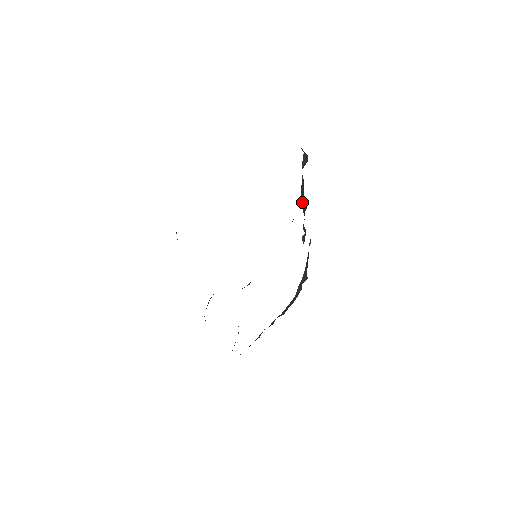
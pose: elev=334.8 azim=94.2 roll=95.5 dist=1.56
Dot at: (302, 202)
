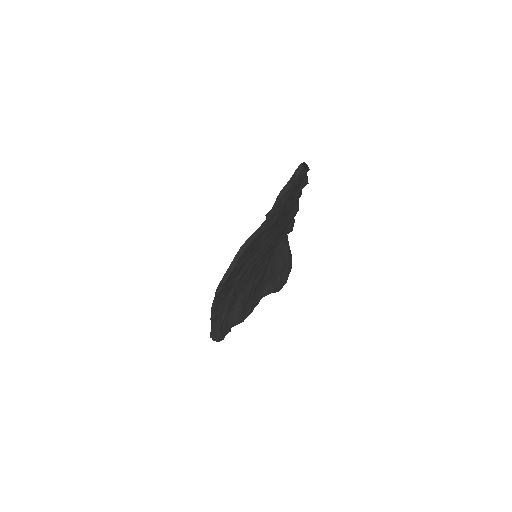
Dot at: (277, 198)
